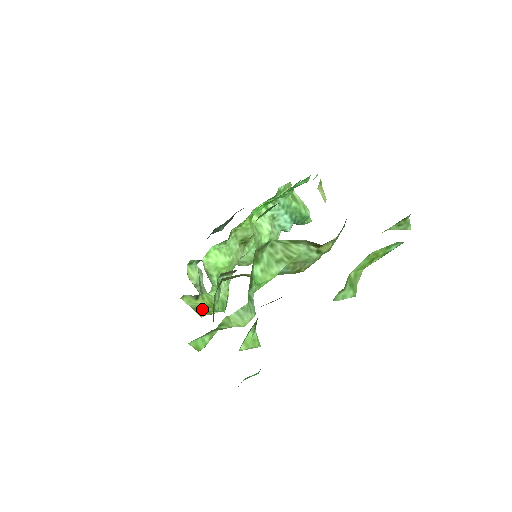
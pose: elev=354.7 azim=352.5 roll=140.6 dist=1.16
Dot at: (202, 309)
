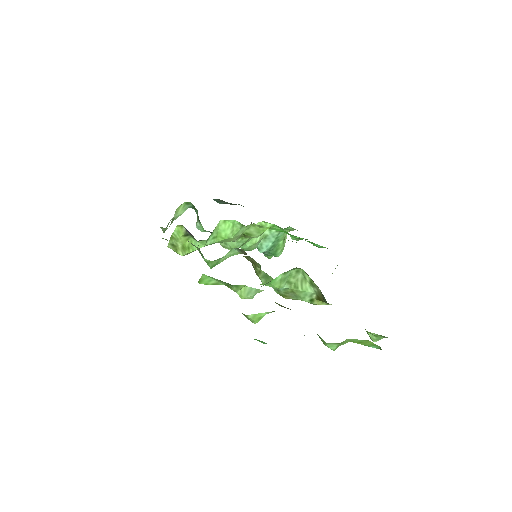
Dot at: (176, 243)
